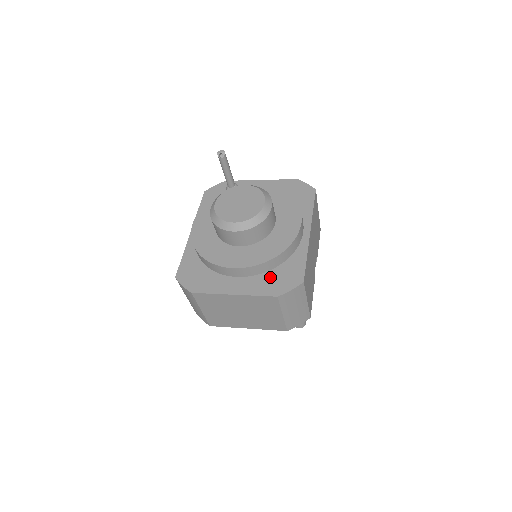
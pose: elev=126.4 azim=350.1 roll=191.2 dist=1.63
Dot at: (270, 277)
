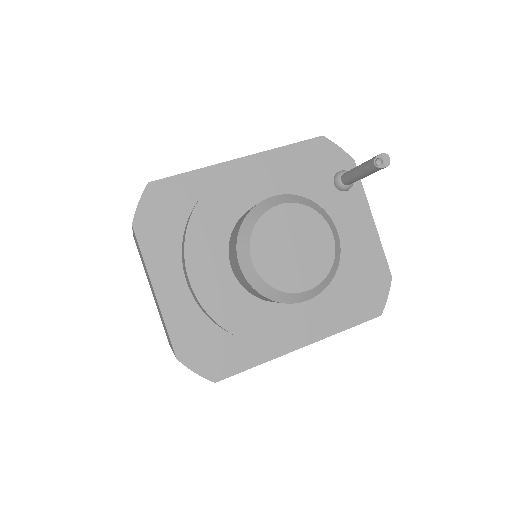
Dot at: (205, 331)
